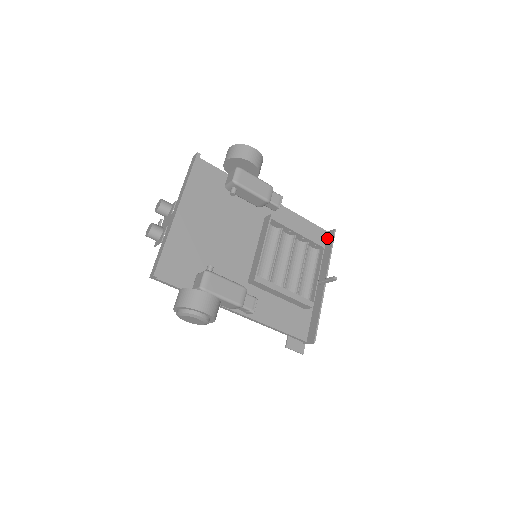
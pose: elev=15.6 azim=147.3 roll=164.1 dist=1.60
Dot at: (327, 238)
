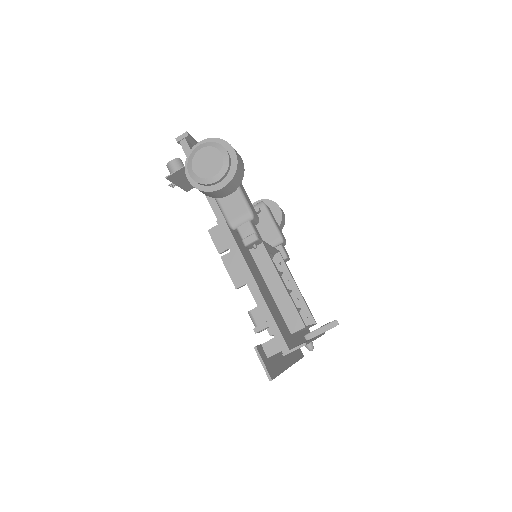
Dot at: occluded
